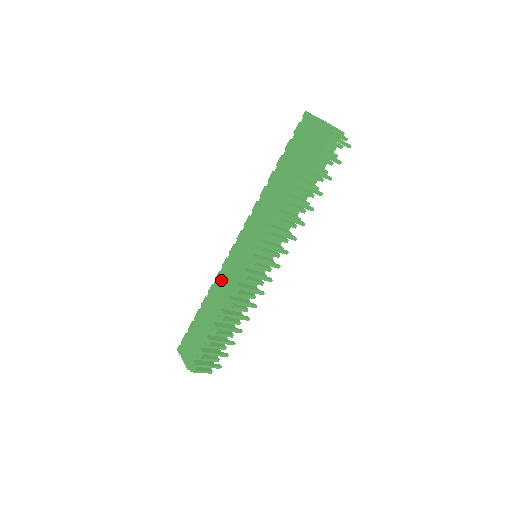
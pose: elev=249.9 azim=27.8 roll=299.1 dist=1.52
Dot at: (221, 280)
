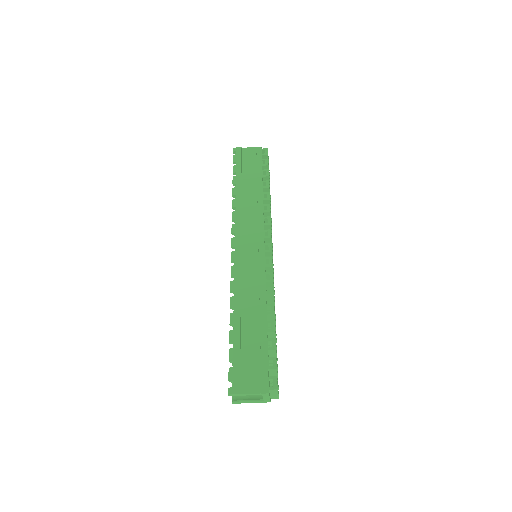
Dot at: (242, 285)
